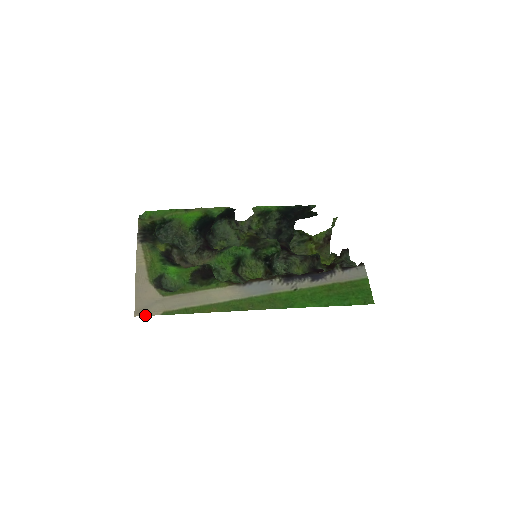
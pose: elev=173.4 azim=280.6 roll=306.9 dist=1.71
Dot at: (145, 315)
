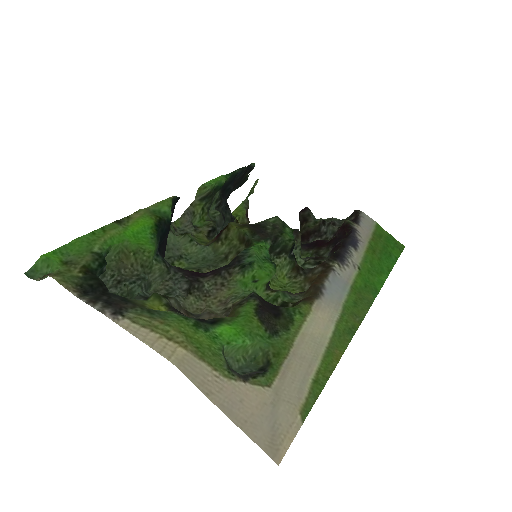
Dot at: (287, 446)
